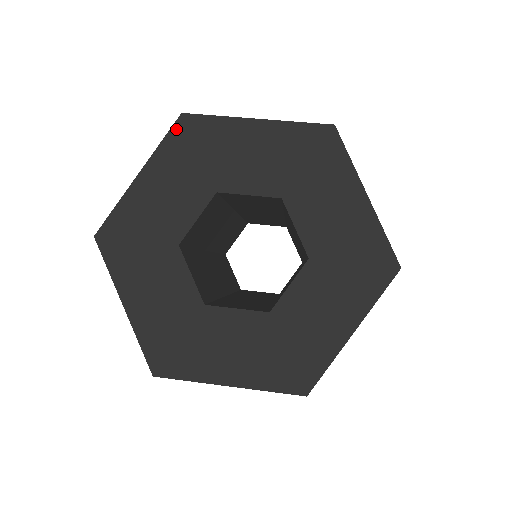
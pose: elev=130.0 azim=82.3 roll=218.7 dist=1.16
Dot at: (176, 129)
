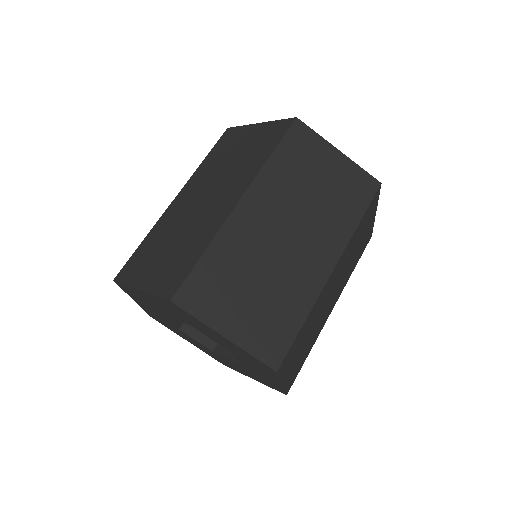
Dot at: (166, 301)
